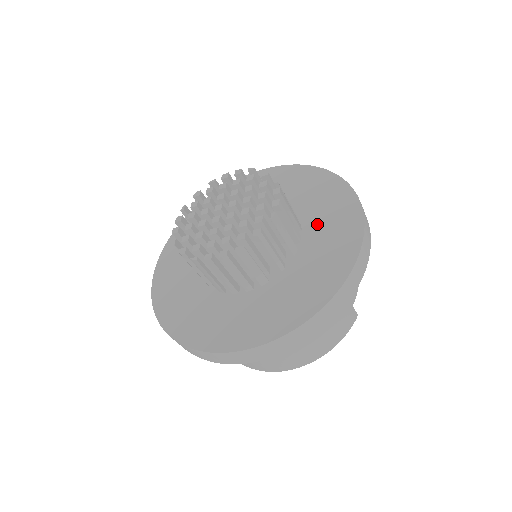
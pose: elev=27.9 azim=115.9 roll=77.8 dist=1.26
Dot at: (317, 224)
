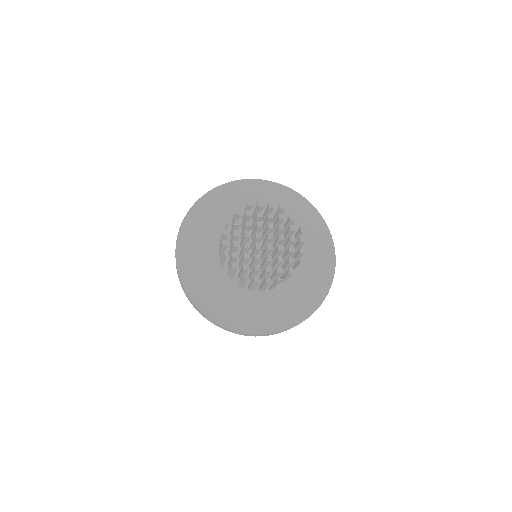
Dot at: (306, 253)
